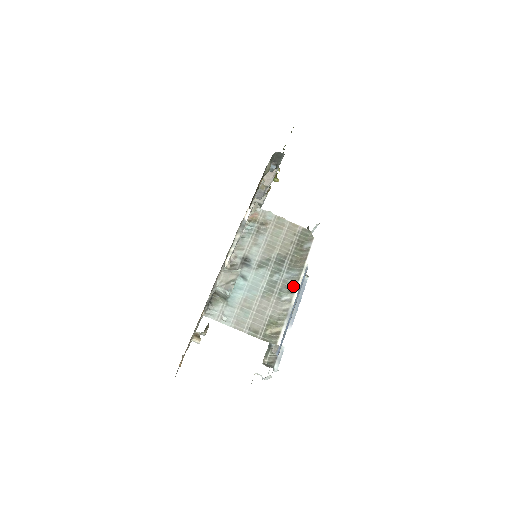
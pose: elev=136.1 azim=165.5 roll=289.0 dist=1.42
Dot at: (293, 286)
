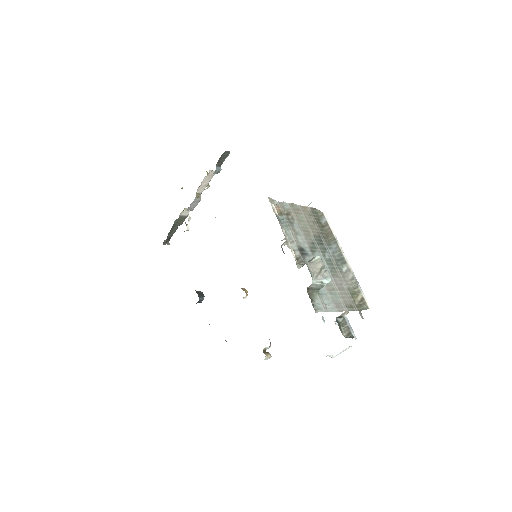
Dot at: (341, 257)
